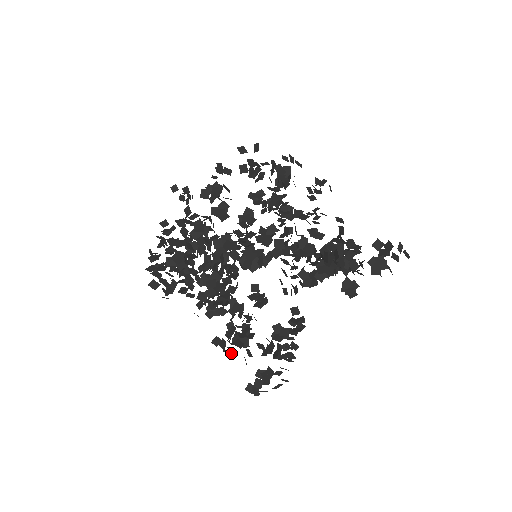
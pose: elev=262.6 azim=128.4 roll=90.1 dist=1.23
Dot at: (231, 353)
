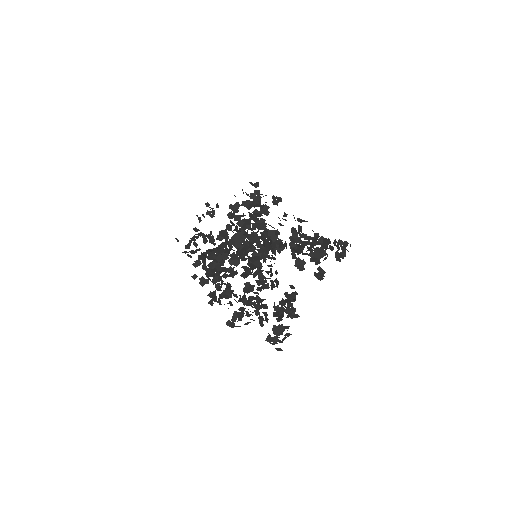
Dot at: (258, 313)
